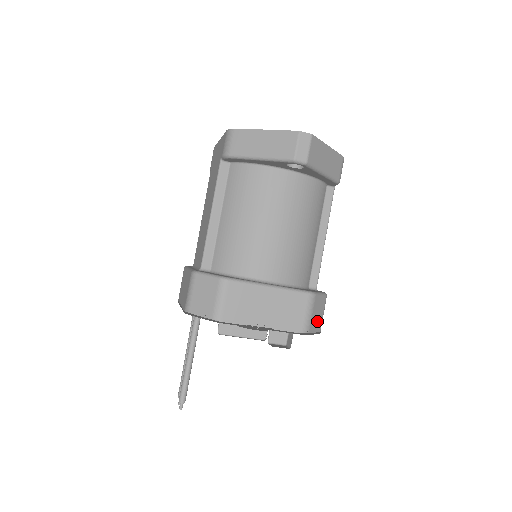
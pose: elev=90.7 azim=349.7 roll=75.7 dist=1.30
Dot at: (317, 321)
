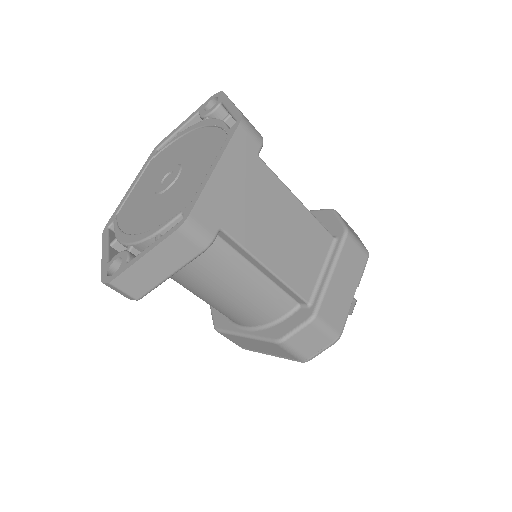
Dot at: (316, 344)
